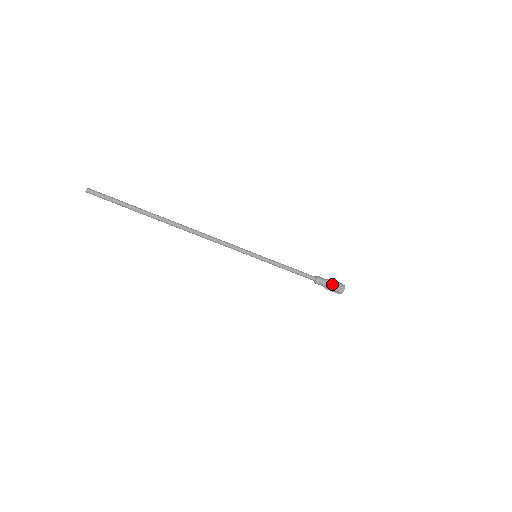
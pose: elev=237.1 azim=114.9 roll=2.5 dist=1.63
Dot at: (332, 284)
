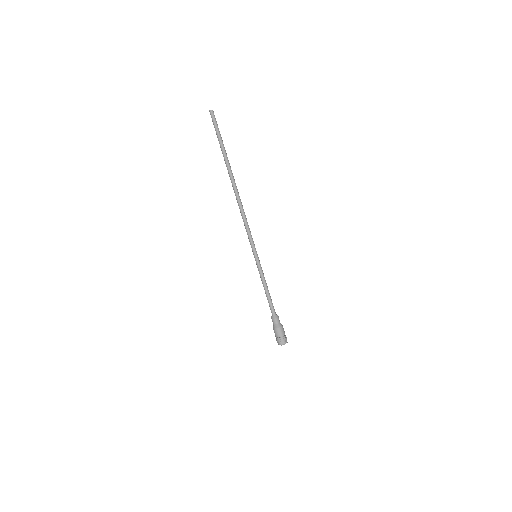
Dot at: (283, 329)
